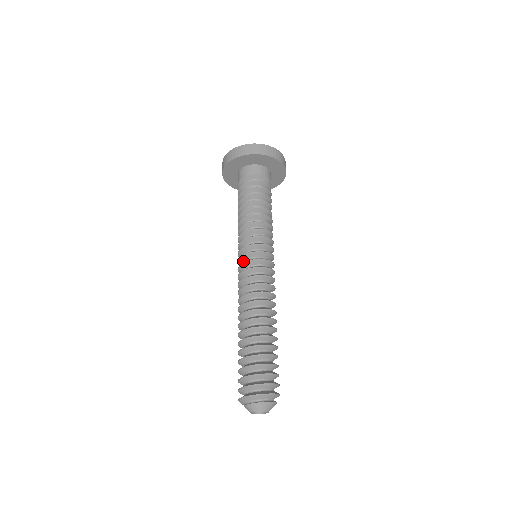
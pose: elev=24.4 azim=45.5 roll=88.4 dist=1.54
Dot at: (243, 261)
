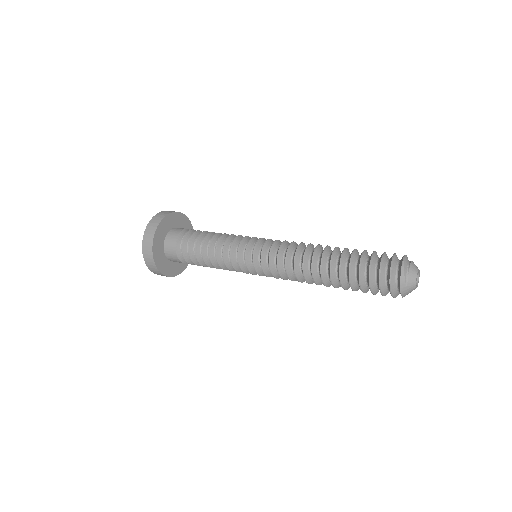
Dot at: (260, 245)
